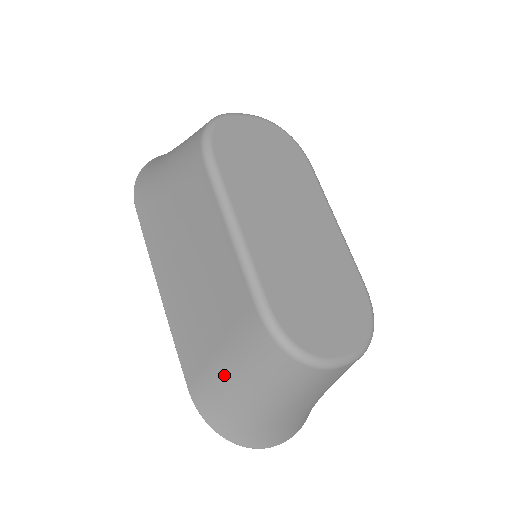
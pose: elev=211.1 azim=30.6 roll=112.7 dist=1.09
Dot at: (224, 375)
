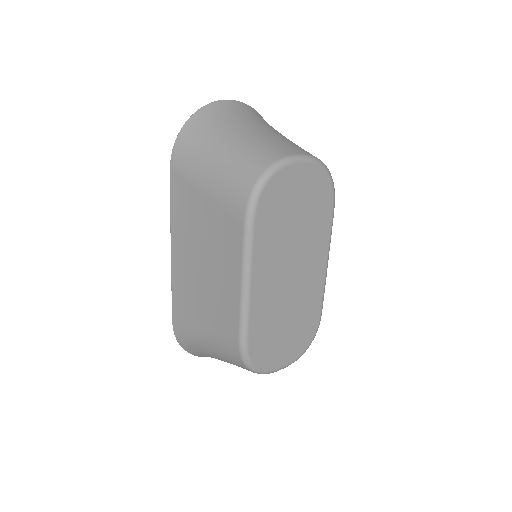
Dot at: (201, 340)
